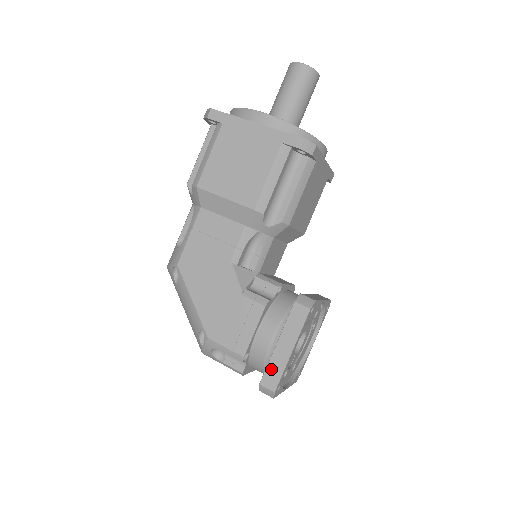
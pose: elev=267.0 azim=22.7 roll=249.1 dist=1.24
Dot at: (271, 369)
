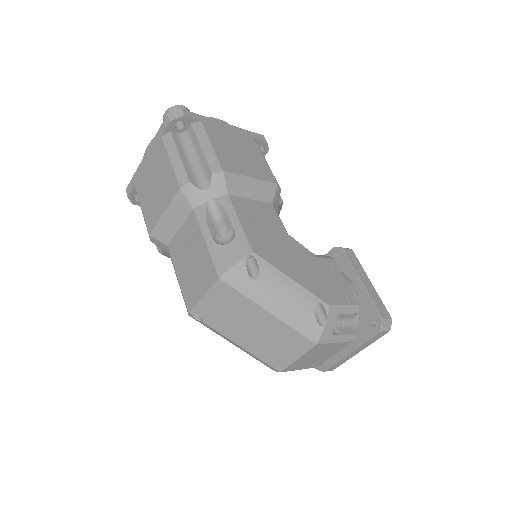
Dot at: (376, 303)
